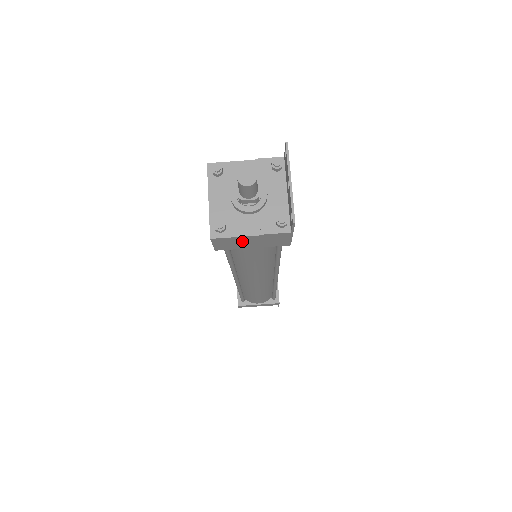
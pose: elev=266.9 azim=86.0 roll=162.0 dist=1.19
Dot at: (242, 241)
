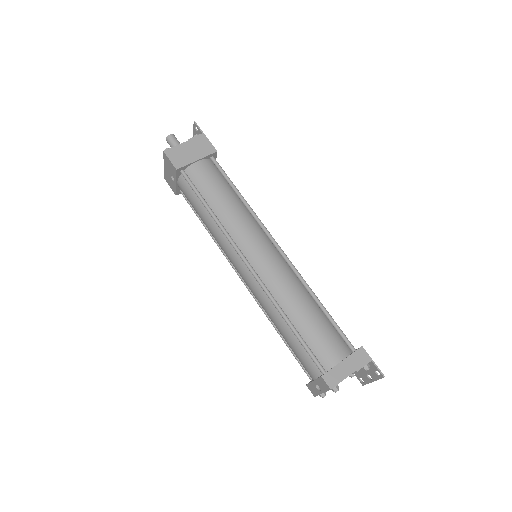
Dot at: (184, 151)
